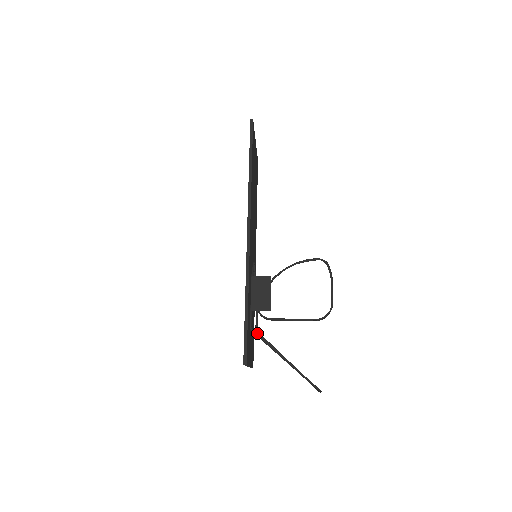
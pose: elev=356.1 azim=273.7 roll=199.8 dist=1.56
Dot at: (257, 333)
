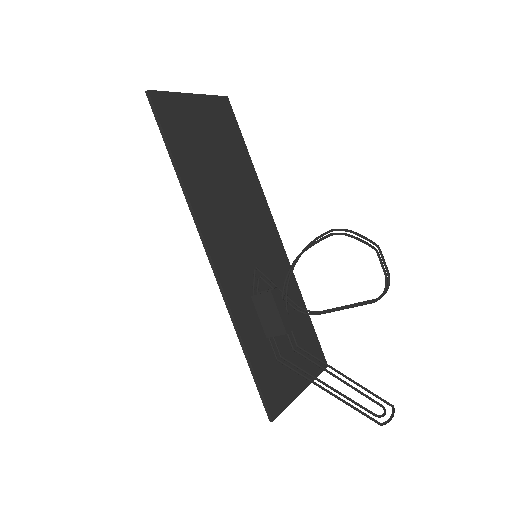
Dot at: (298, 347)
